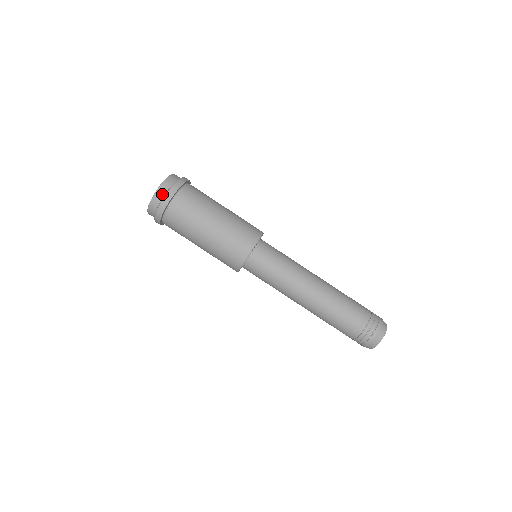
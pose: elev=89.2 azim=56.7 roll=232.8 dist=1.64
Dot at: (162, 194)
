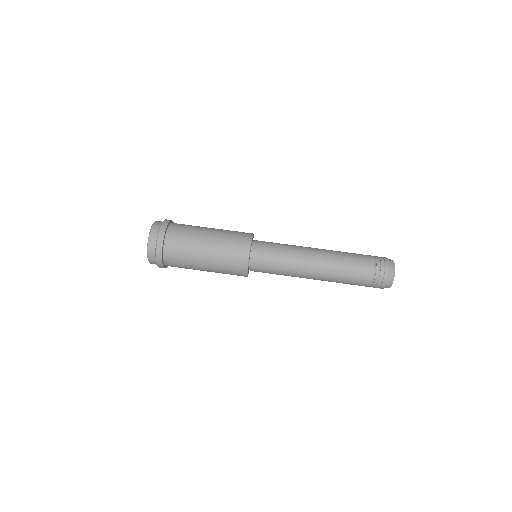
Dot at: (154, 243)
